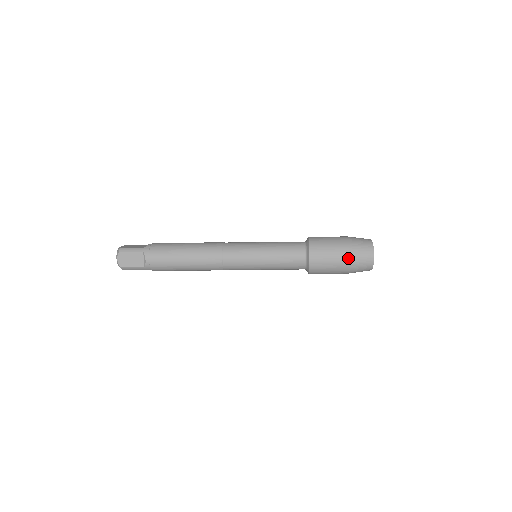
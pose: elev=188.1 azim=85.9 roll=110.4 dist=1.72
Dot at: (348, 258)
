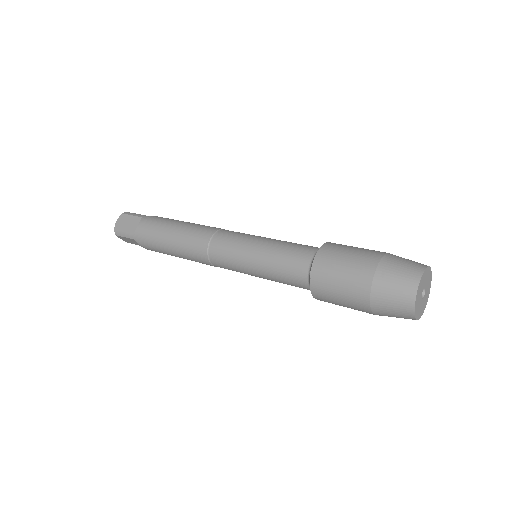
Dot at: (370, 312)
